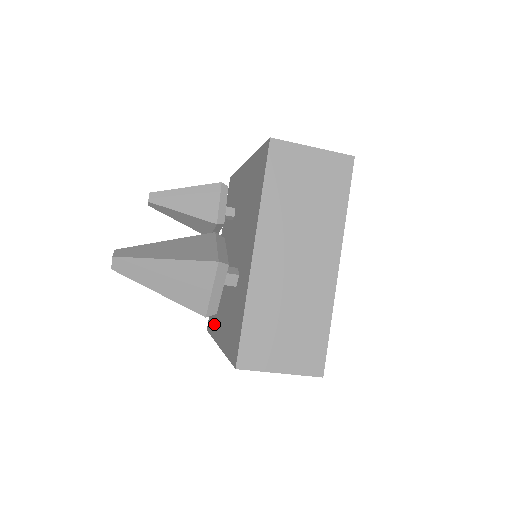
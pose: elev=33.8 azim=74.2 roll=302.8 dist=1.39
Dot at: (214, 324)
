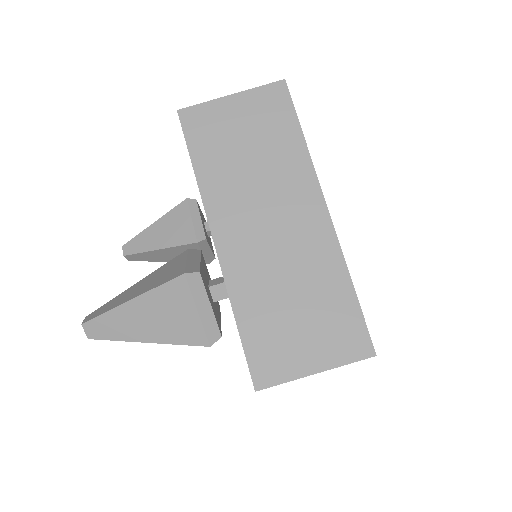
Dot at: occluded
